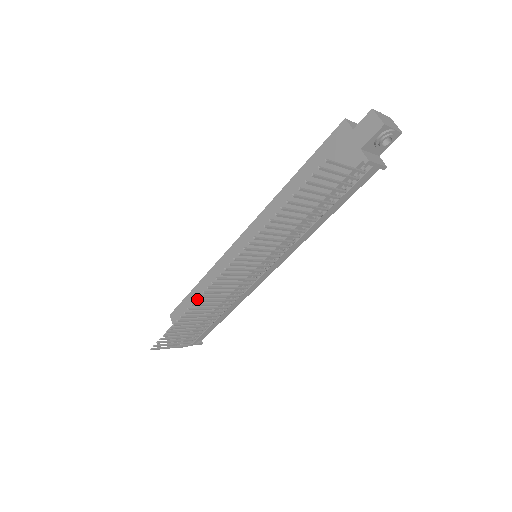
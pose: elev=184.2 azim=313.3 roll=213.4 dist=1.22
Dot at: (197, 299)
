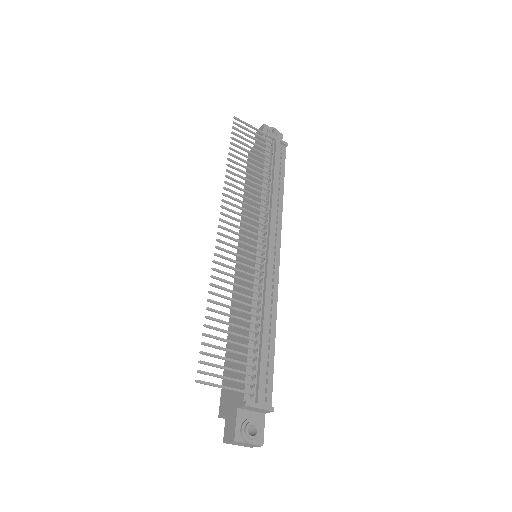
Dot at: (214, 269)
